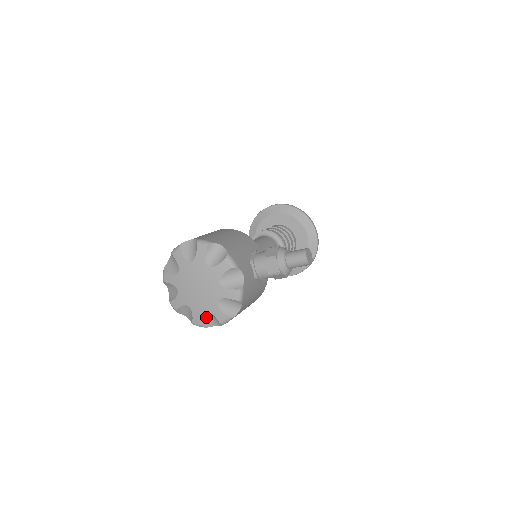
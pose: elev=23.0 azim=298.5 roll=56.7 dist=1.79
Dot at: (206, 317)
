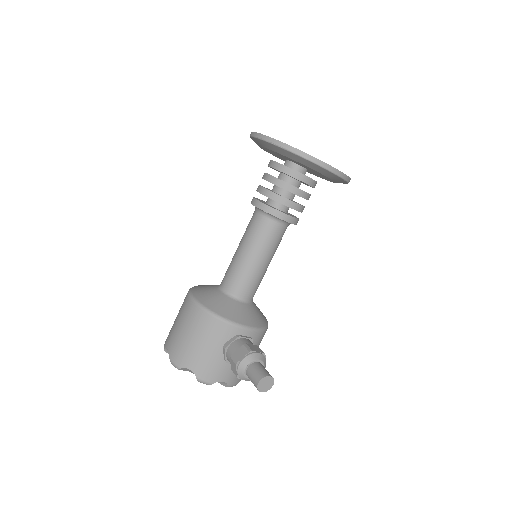
Dot at: occluded
